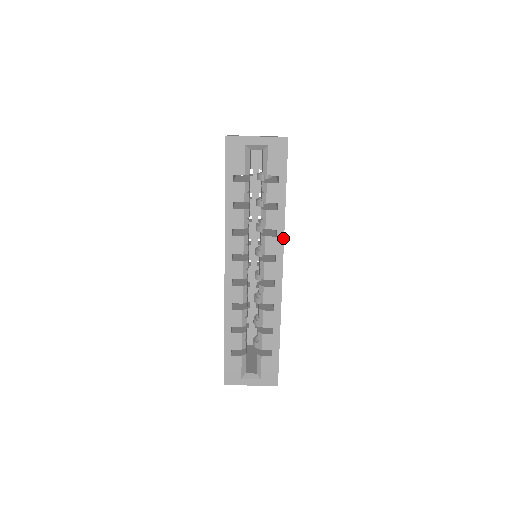
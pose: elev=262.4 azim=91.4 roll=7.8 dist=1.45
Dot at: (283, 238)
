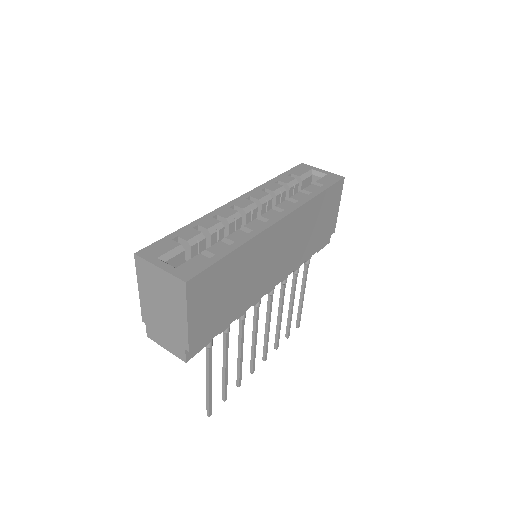
Dot at: (300, 206)
